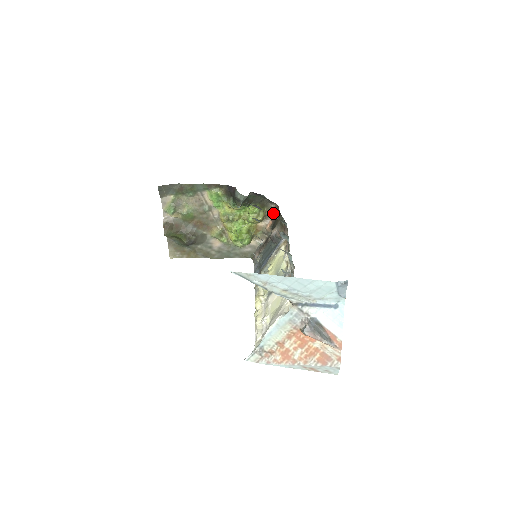
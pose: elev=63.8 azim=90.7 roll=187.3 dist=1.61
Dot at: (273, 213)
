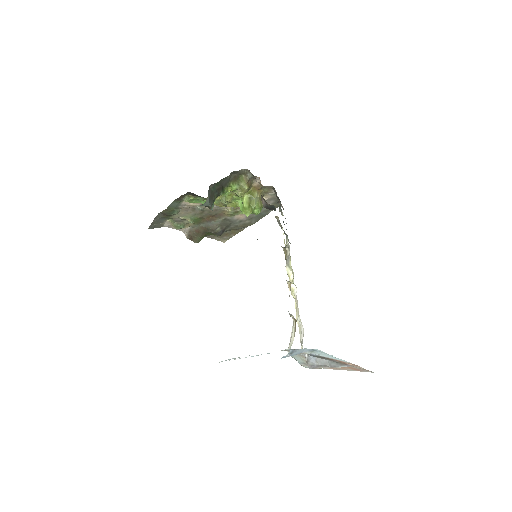
Dot at: (252, 174)
